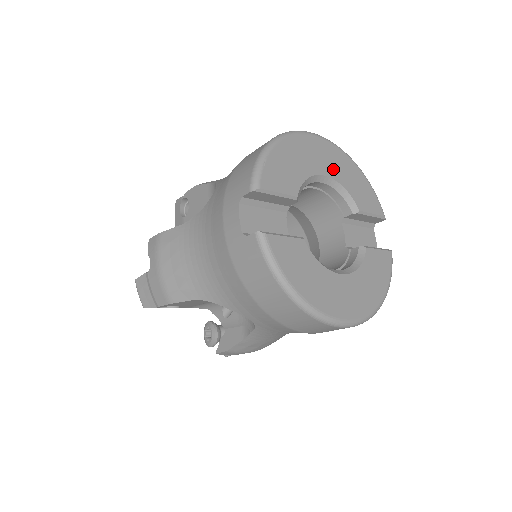
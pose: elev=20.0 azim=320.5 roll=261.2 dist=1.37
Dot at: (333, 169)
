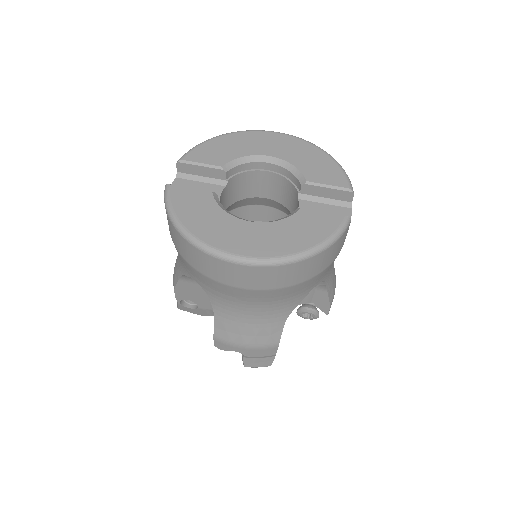
Dot at: (283, 152)
